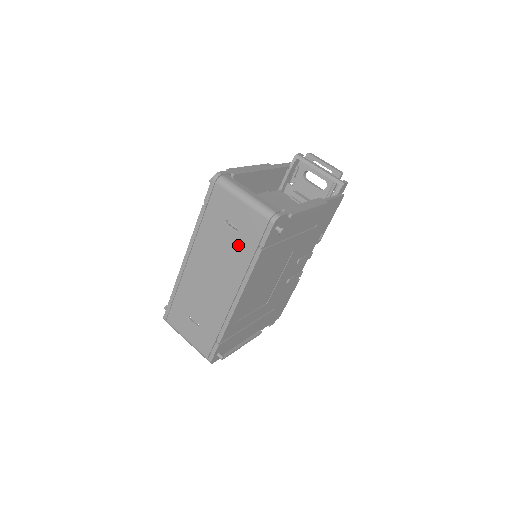
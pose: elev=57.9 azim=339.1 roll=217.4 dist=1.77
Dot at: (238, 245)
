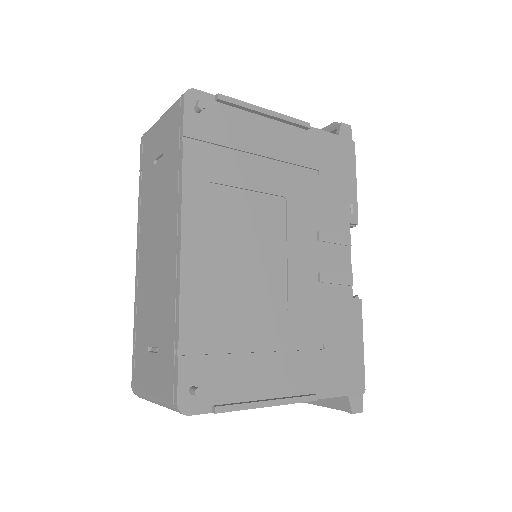
Dot at: (166, 171)
